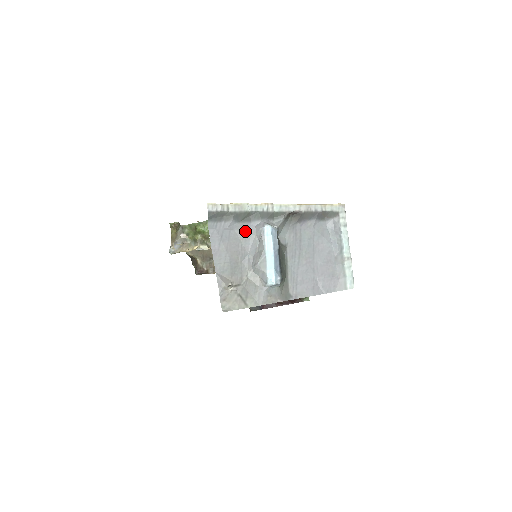
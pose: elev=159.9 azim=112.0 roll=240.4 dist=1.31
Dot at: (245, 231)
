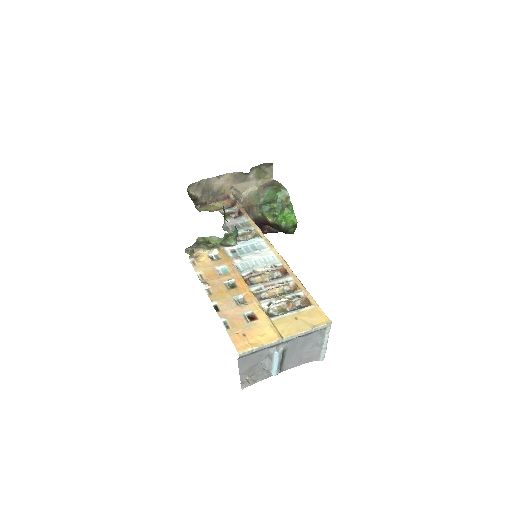
Dot at: (261, 353)
